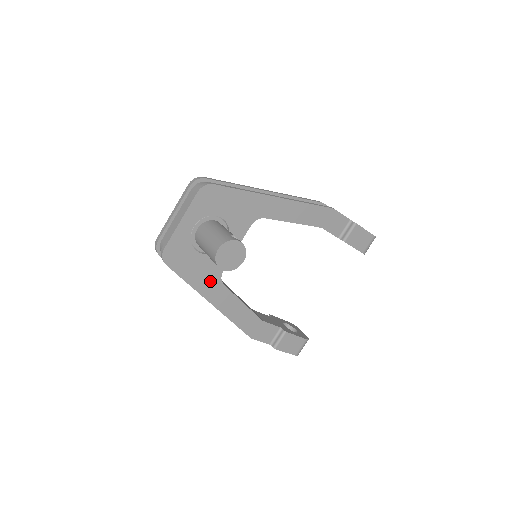
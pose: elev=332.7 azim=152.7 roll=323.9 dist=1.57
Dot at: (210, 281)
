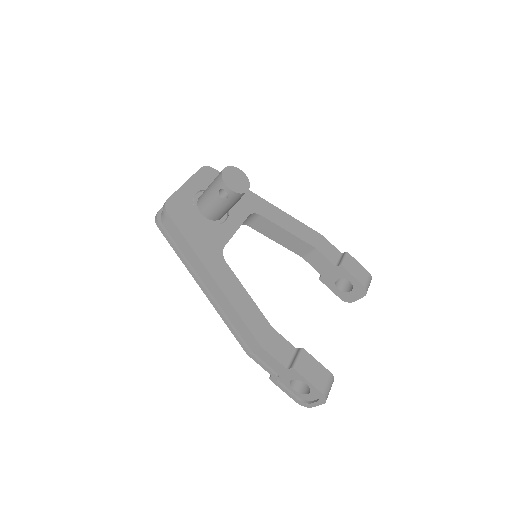
Dot at: (211, 251)
